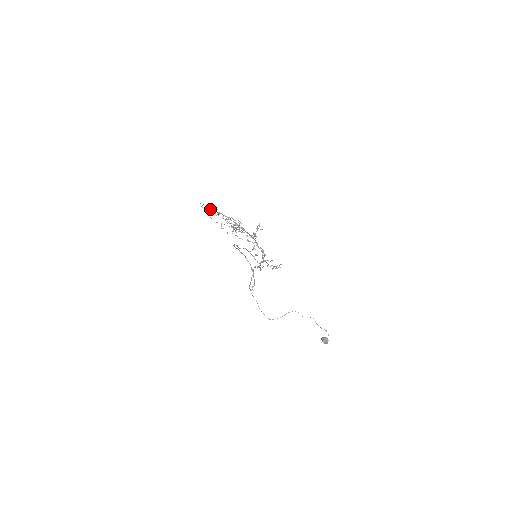
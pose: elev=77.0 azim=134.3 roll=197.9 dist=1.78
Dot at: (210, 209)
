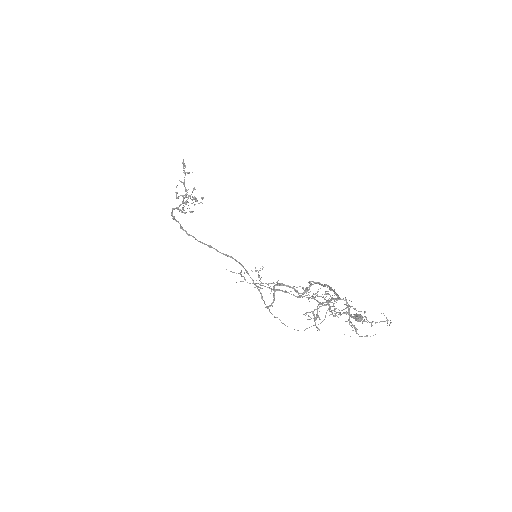
Dot at: (278, 290)
